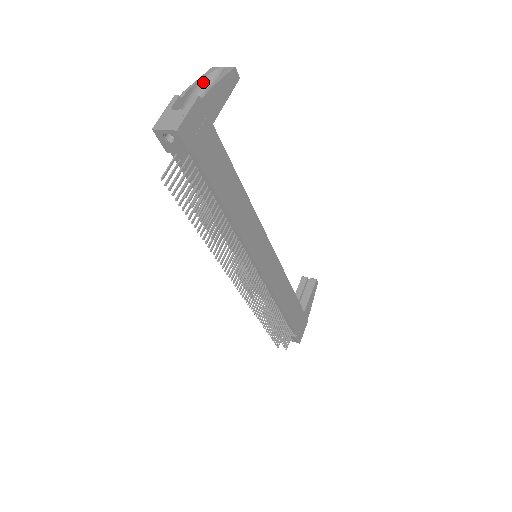
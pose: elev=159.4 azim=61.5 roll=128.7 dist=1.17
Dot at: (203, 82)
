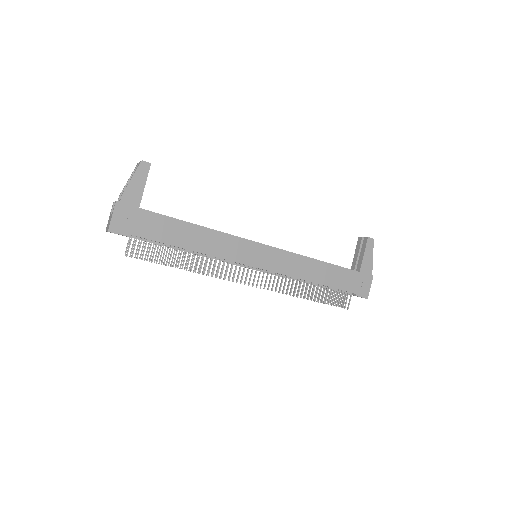
Dot at: occluded
